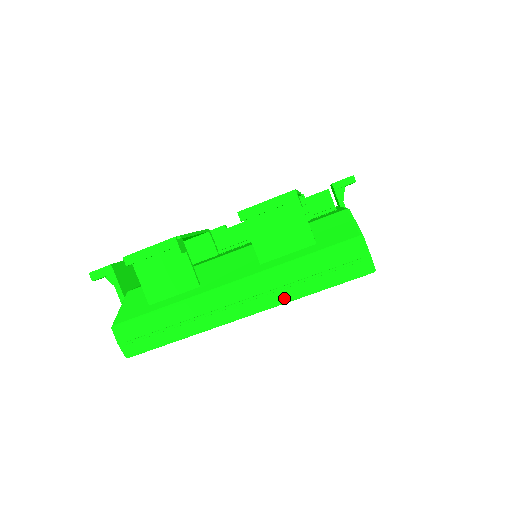
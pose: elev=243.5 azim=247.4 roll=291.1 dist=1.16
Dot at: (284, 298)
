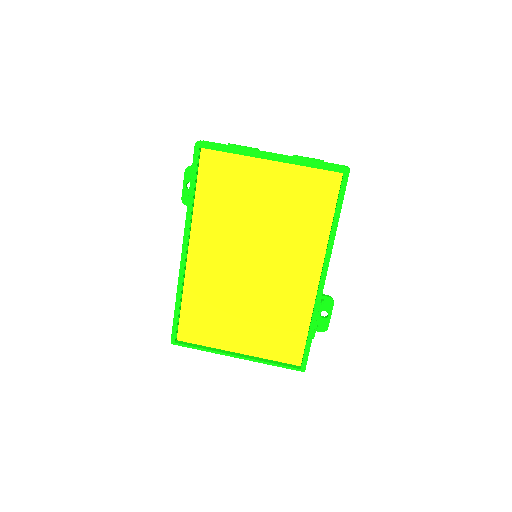
Dot at: (297, 161)
